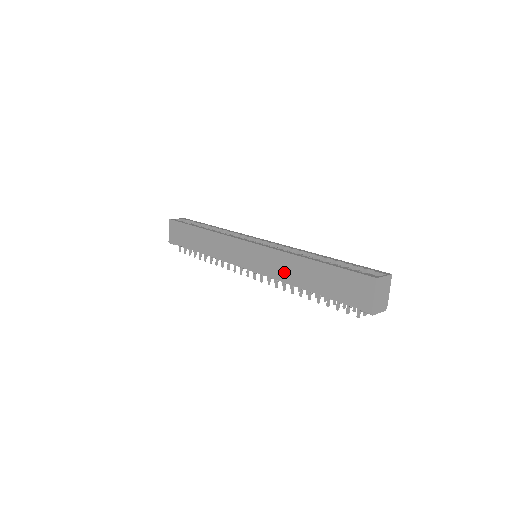
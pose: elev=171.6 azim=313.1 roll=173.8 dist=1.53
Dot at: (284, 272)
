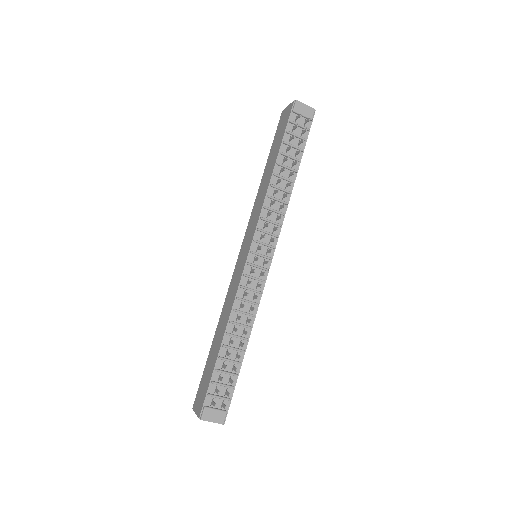
Dot at: (261, 199)
